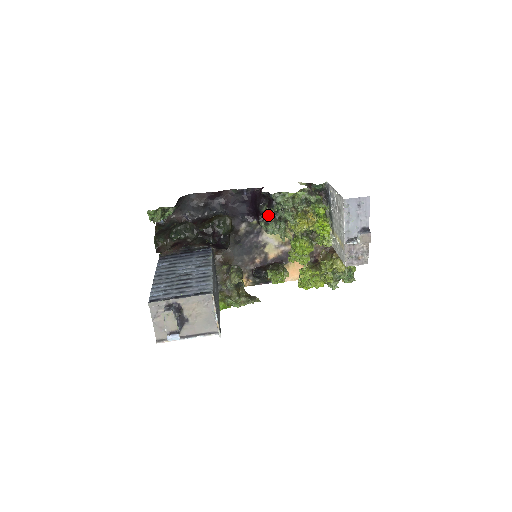
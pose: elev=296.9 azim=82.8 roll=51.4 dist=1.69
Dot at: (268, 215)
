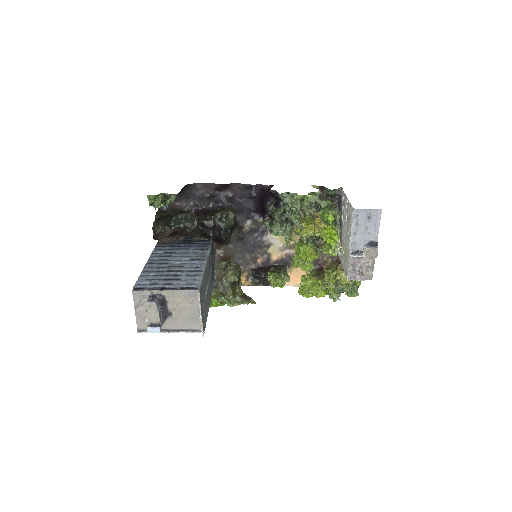
Dot at: (274, 215)
